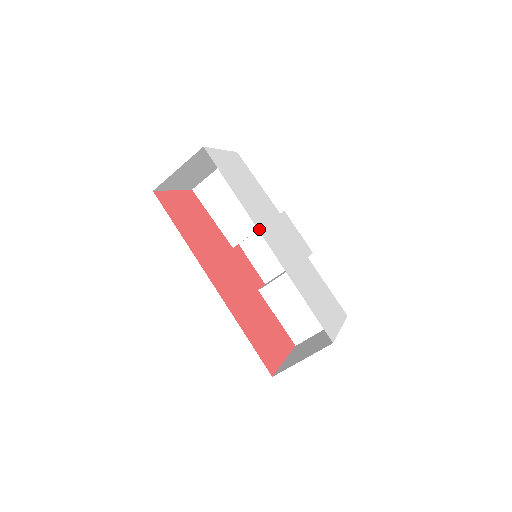
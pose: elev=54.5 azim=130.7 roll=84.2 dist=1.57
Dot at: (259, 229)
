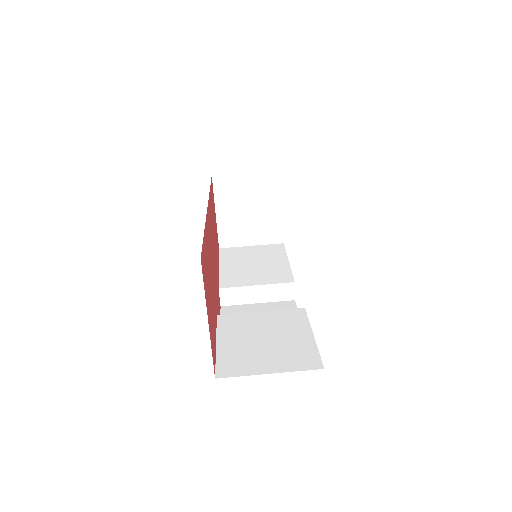
Dot at: occluded
